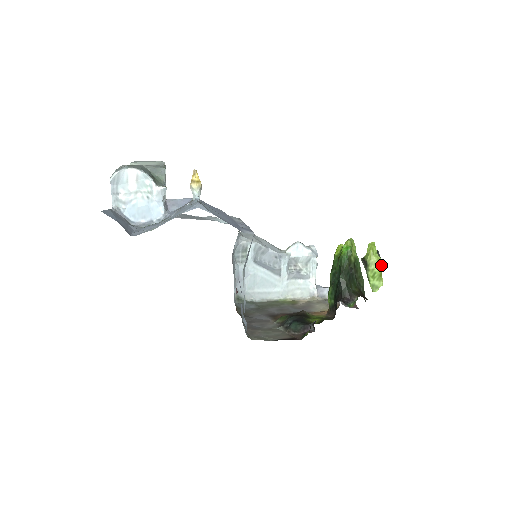
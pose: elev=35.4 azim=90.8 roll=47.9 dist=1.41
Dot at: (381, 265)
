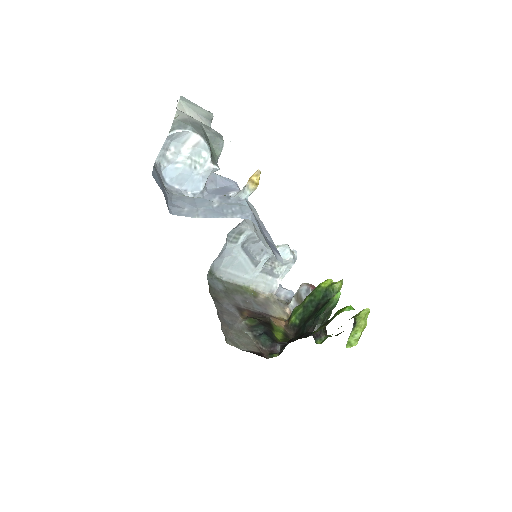
Dot at: occluded
